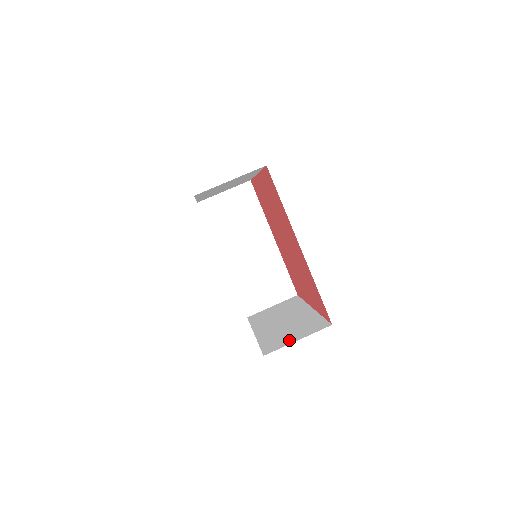
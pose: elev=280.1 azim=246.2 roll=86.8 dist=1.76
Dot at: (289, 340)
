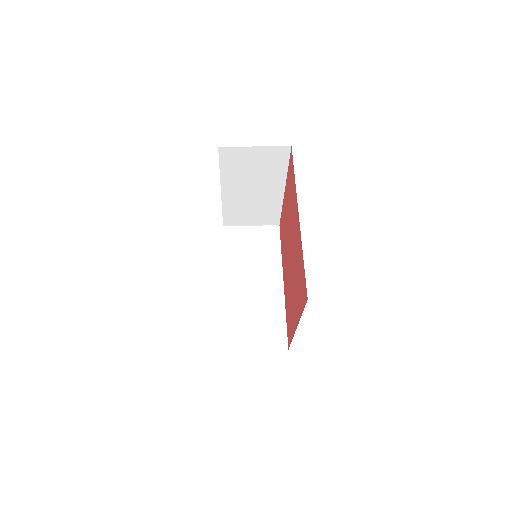
Dot at: occluded
